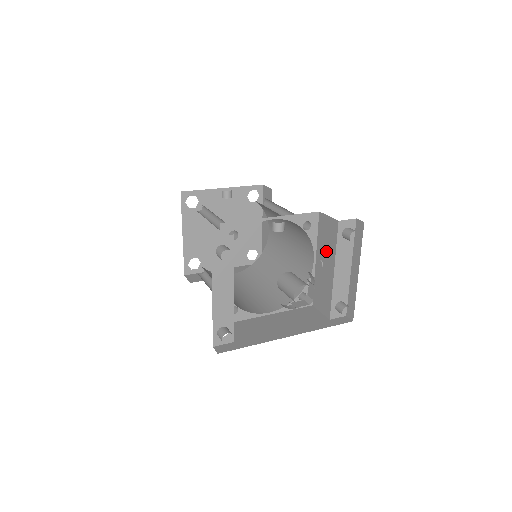
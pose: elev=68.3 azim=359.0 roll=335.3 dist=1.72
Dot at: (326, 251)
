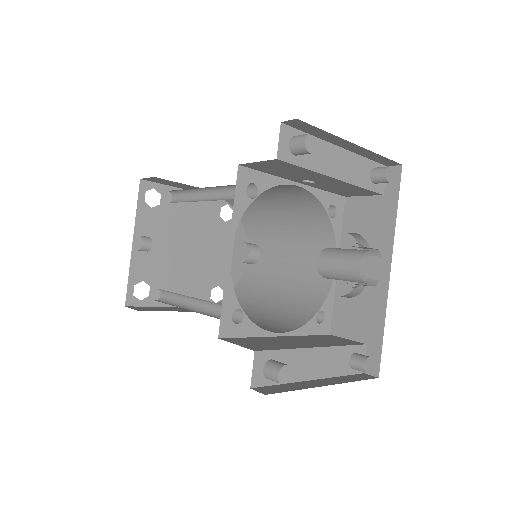
Dot at: (300, 176)
